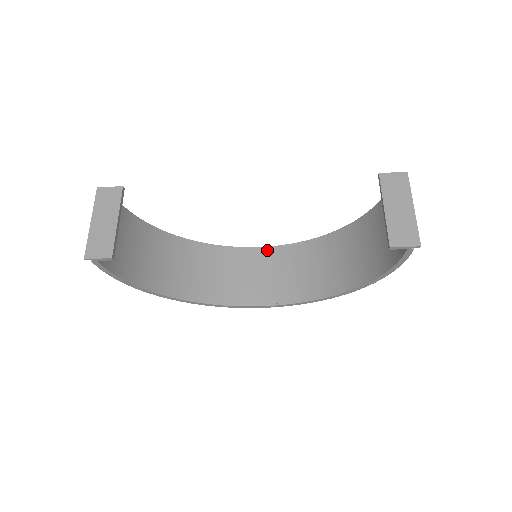
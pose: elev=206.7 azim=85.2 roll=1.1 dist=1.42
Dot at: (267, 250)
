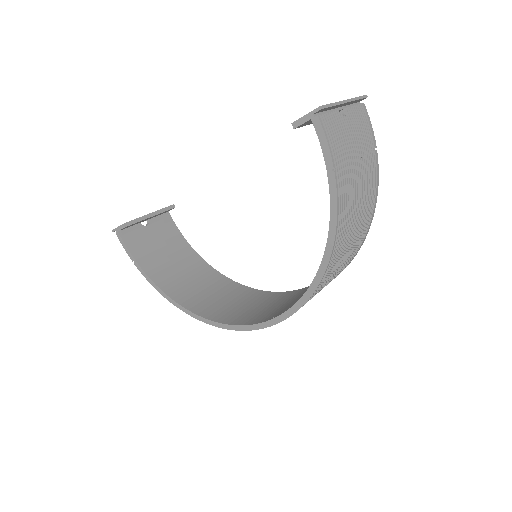
Dot at: (303, 289)
